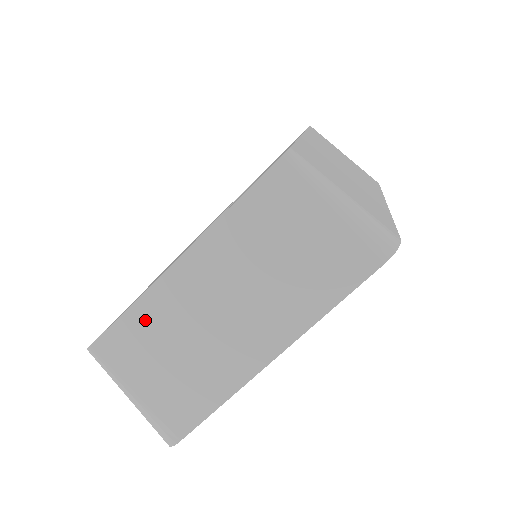
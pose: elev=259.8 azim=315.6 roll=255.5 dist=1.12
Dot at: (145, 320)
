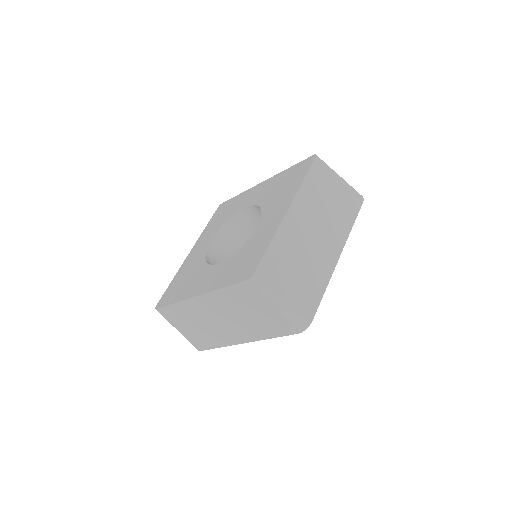
Dot at: (182, 310)
